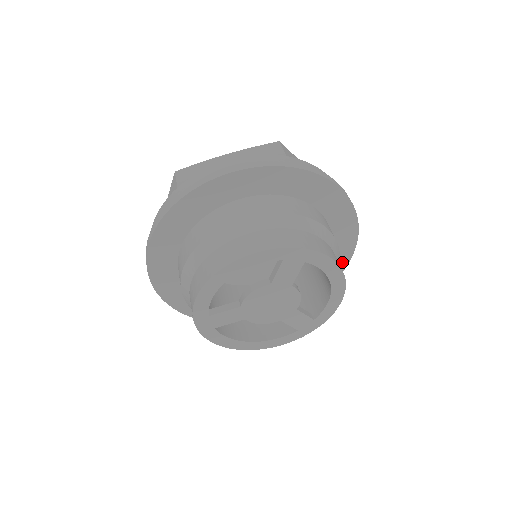
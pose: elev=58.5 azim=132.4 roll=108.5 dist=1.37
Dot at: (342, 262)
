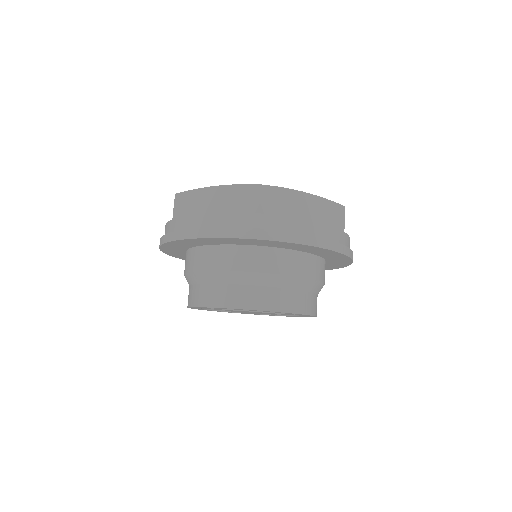
Dot at: occluded
